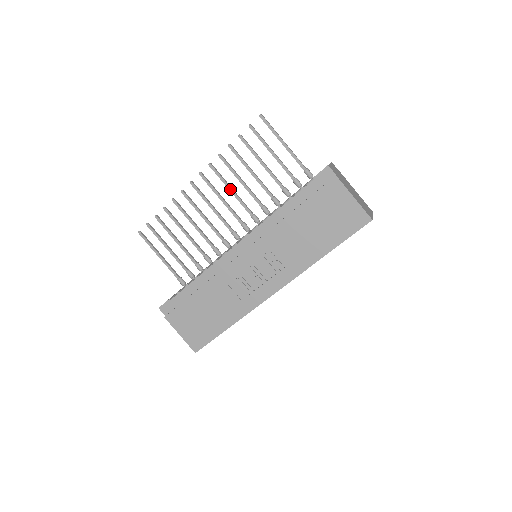
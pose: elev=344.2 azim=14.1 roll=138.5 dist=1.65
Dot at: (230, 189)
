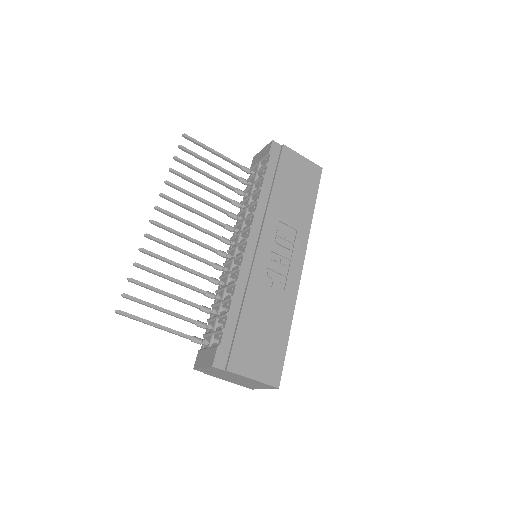
Dot at: (193, 210)
